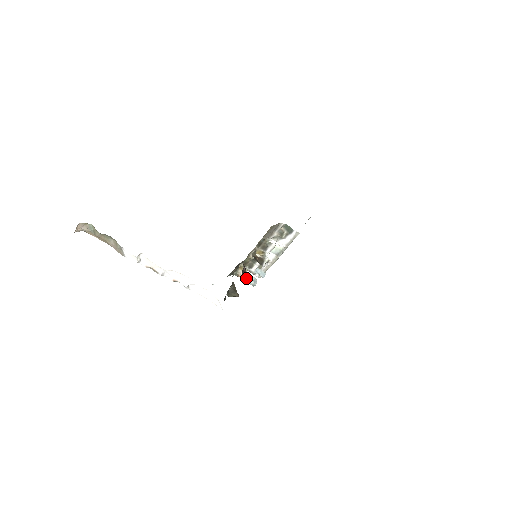
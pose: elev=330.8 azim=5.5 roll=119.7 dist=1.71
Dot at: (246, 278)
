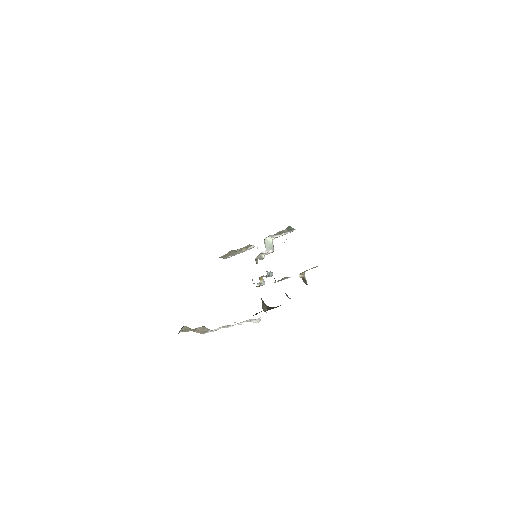
Dot at: (287, 296)
